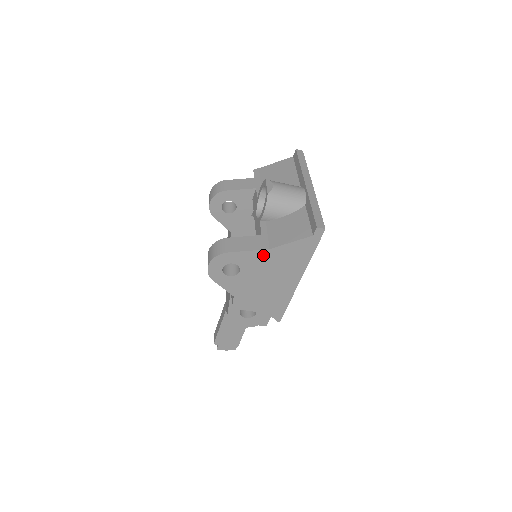
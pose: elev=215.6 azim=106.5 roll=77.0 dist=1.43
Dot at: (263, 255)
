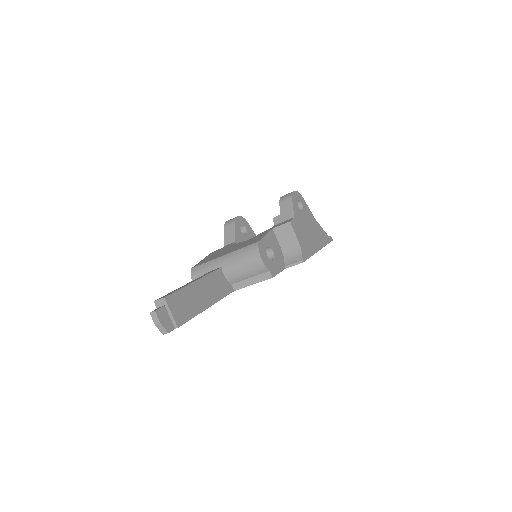
Dot at: (313, 218)
